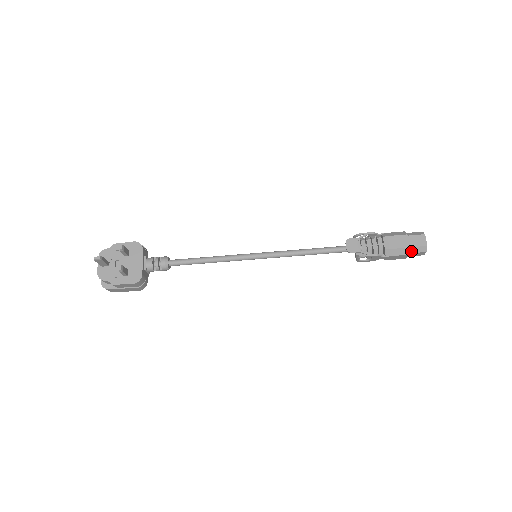
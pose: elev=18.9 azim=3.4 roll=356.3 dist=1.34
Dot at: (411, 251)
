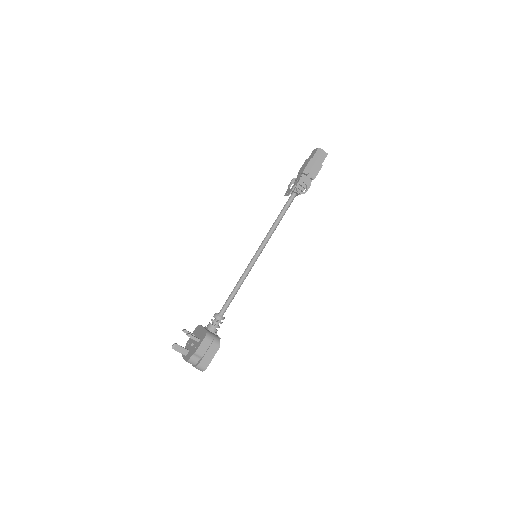
Dot at: (316, 158)
